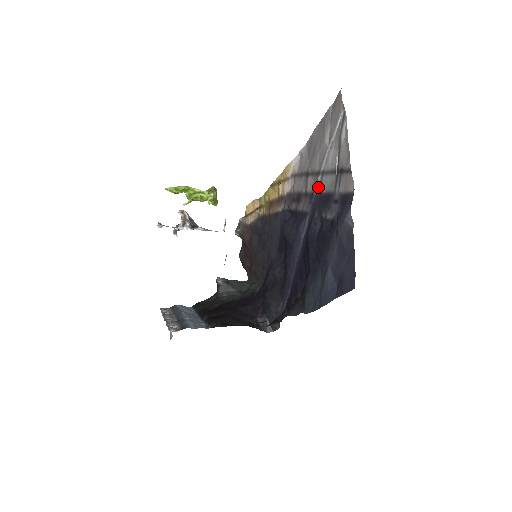
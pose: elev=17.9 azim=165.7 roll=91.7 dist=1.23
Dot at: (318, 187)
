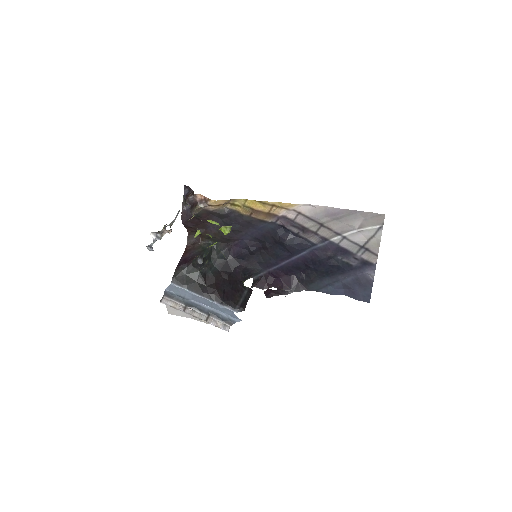
Dot at: (336, 240)
